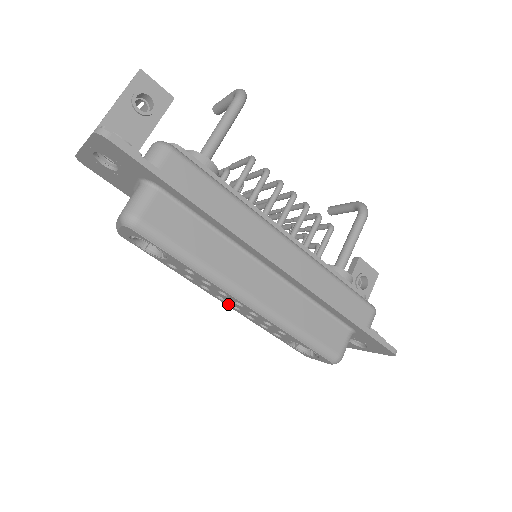
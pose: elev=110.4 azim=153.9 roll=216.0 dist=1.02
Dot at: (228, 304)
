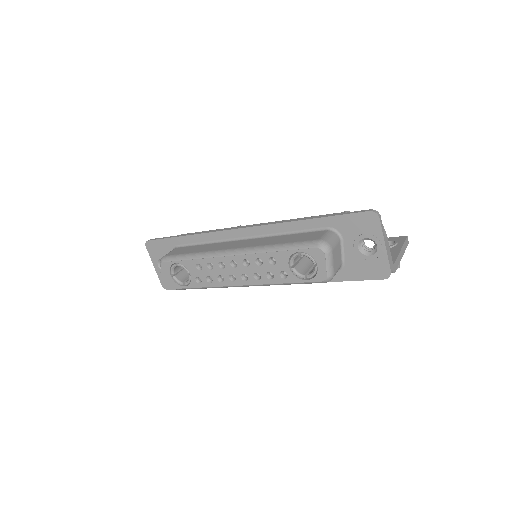
Dot at: (241, 281)
